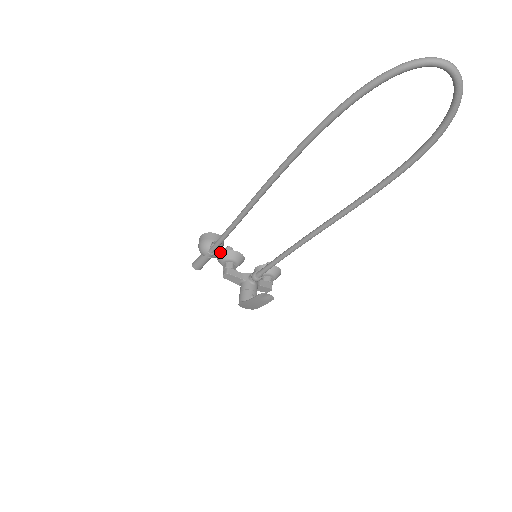
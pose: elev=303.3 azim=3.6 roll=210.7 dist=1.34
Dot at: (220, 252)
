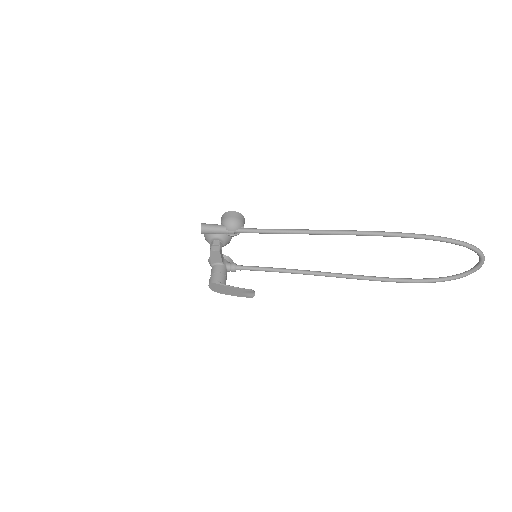
Dot at: occluded
